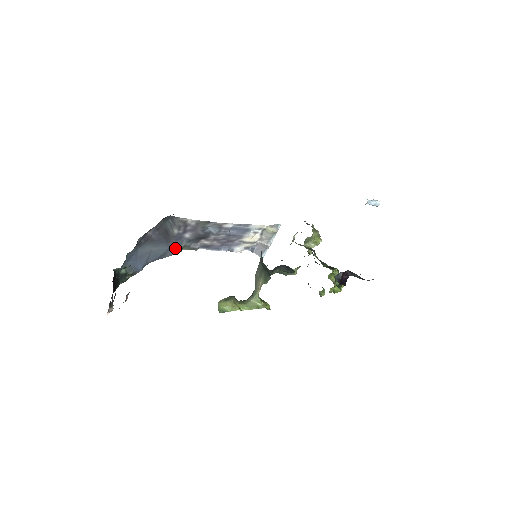
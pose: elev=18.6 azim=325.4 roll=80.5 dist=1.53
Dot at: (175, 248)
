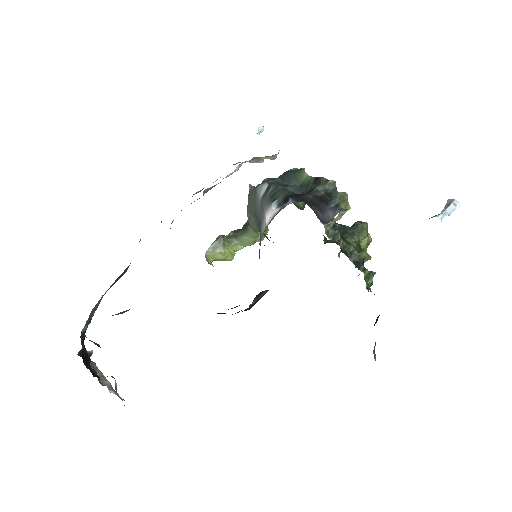
Dot at: occluded
